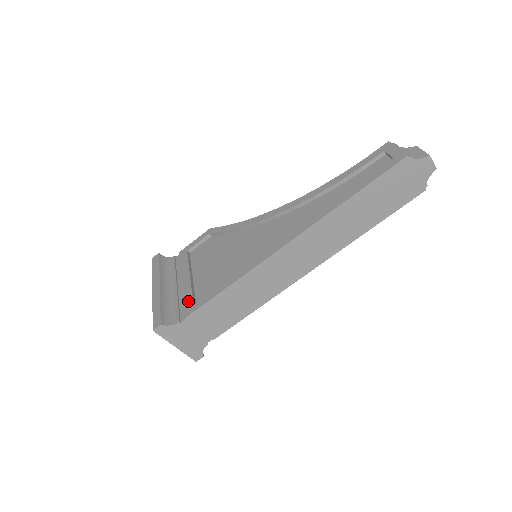
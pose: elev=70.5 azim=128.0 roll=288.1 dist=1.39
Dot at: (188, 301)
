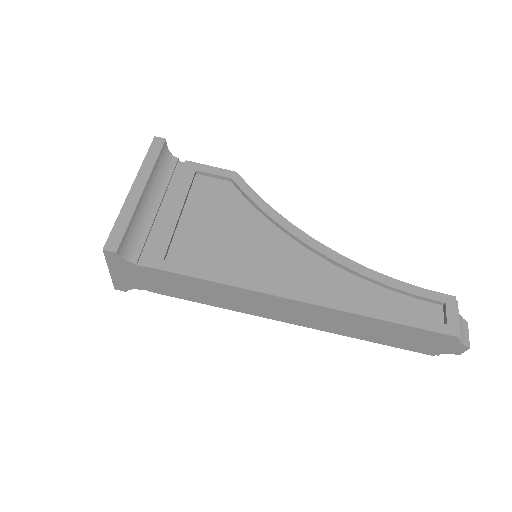
Dot at: (161, 246)
